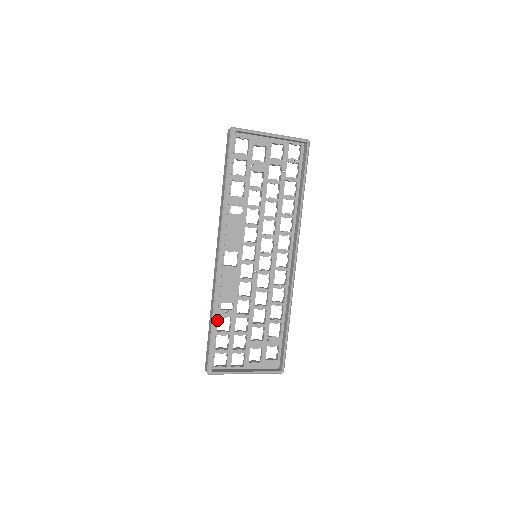
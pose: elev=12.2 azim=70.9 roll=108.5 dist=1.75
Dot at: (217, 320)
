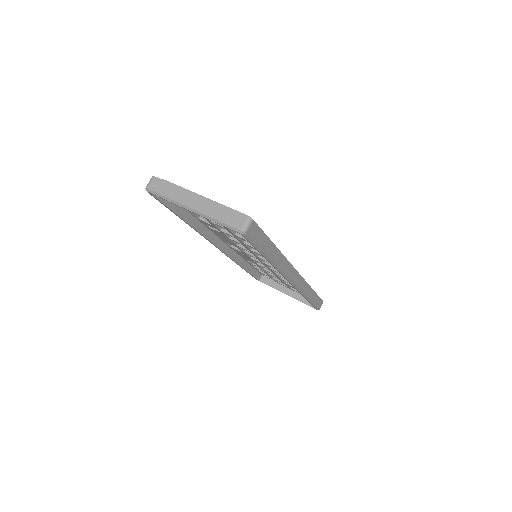
Dot at: (249, 263)
